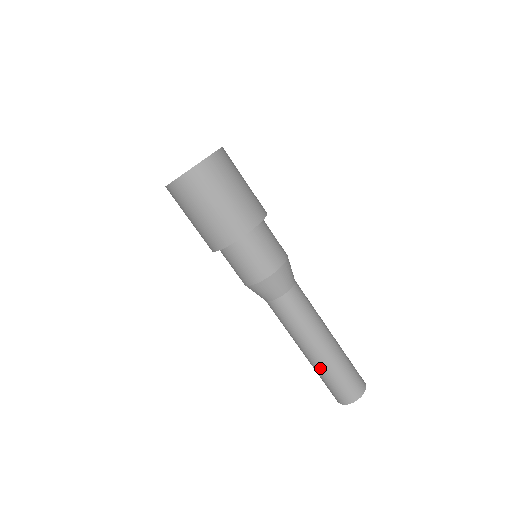
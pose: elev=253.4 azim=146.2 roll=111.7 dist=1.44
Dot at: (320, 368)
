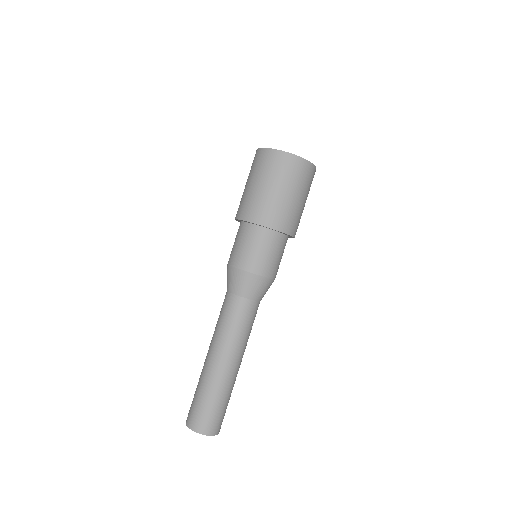
Dot at: (214, 383)
